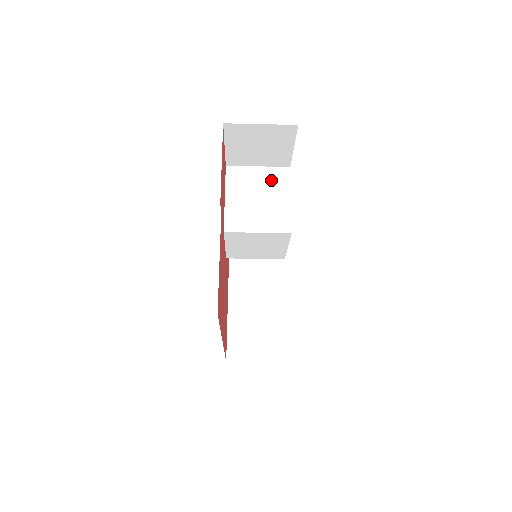
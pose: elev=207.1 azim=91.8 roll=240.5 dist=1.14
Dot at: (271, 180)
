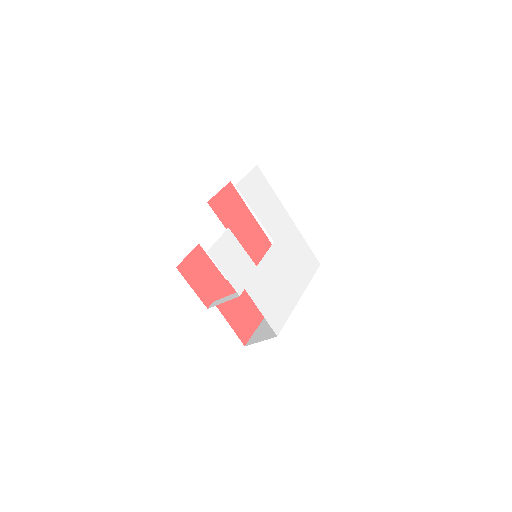
Dot at: occluded
